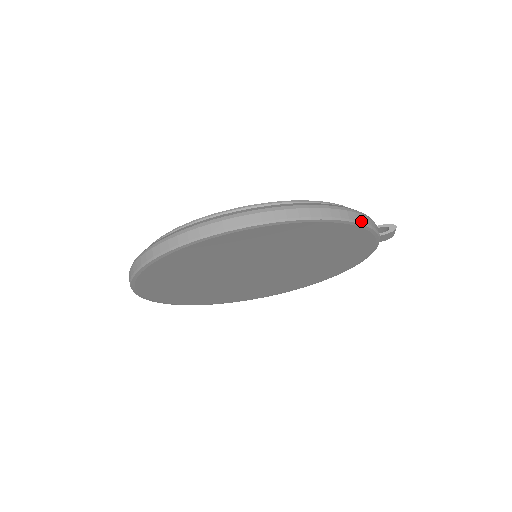
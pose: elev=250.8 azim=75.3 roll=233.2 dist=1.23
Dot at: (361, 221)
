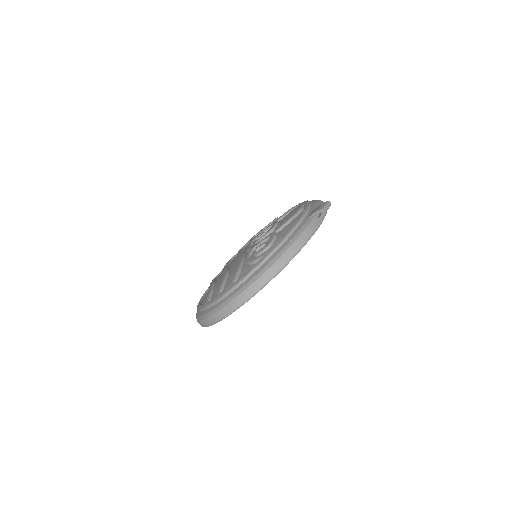
Dot at: (289, 260)
